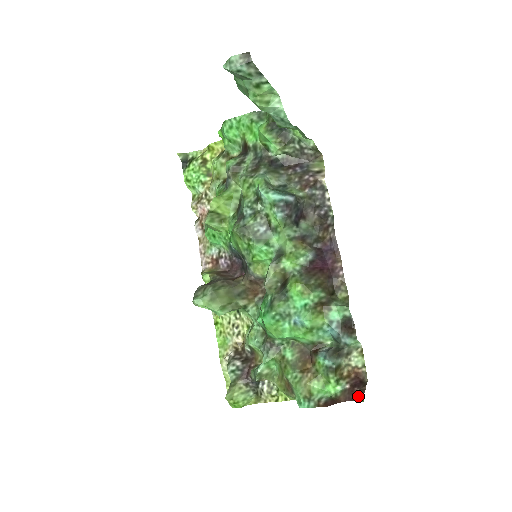
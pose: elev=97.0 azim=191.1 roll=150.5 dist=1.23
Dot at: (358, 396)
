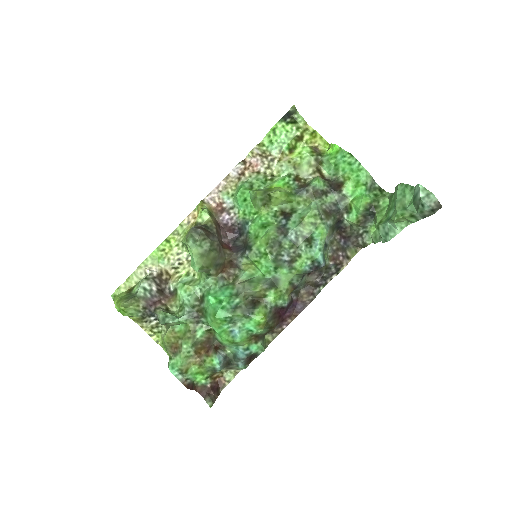
Dot at: (210, 400)
